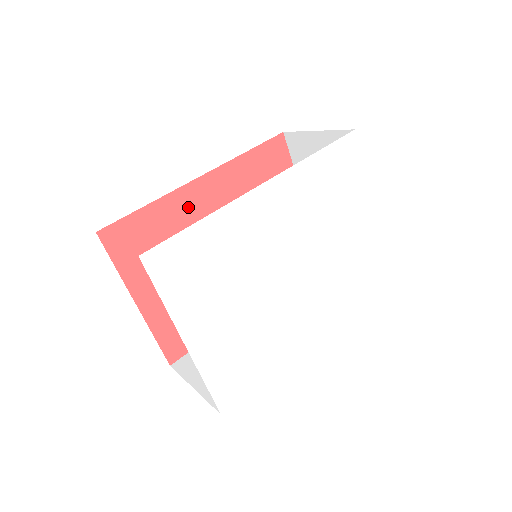
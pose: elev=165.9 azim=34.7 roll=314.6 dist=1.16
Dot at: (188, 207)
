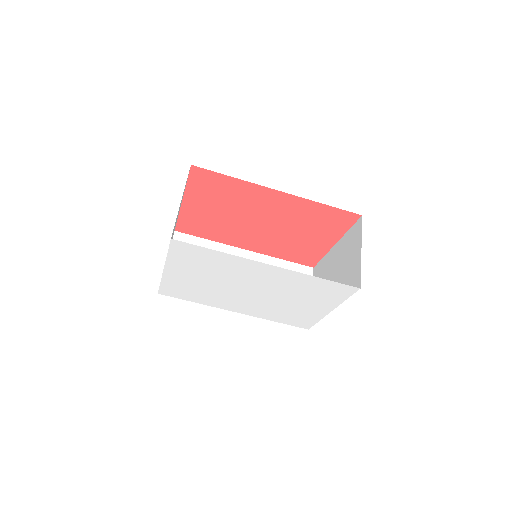
Dot at: (257, 195)
